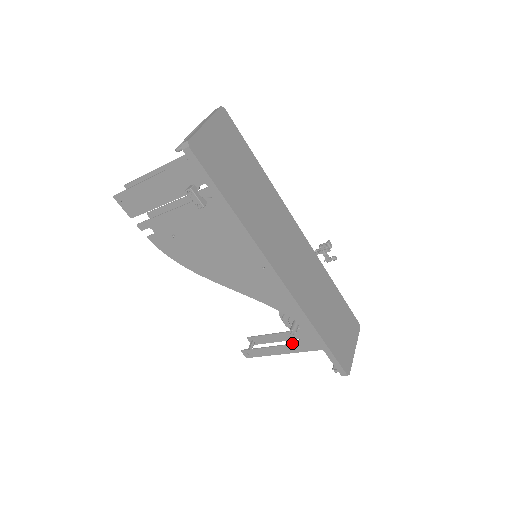
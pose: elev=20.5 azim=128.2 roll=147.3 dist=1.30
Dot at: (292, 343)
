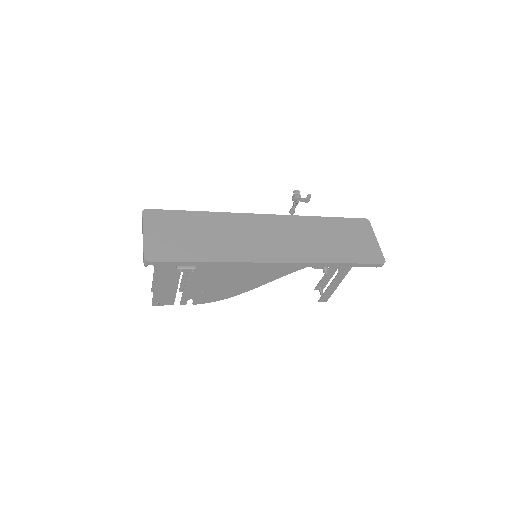
Dot at: (337, 273)
